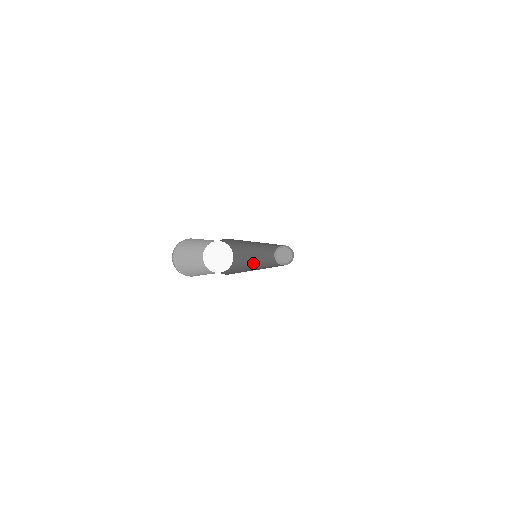
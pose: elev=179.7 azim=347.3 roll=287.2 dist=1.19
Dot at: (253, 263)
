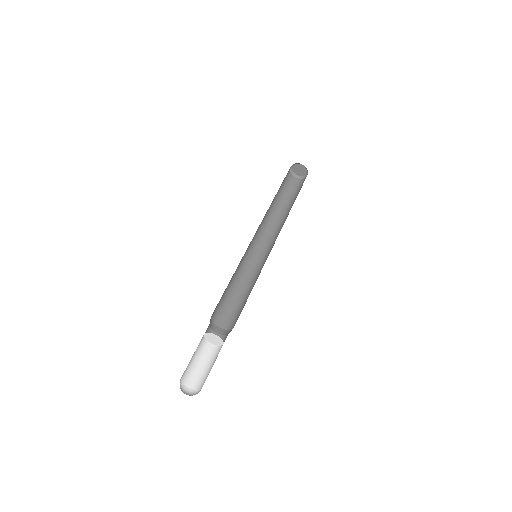
Dot at: (265, 243)
